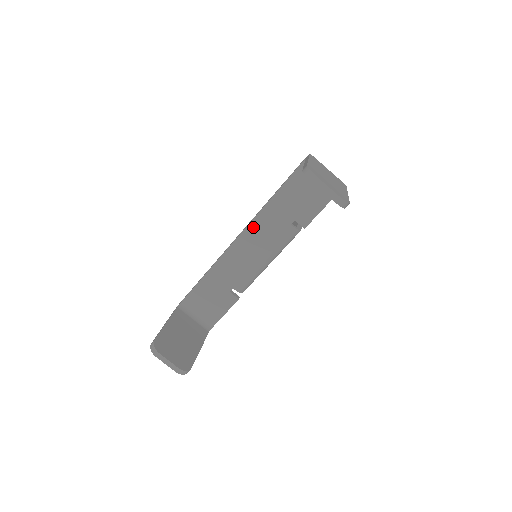
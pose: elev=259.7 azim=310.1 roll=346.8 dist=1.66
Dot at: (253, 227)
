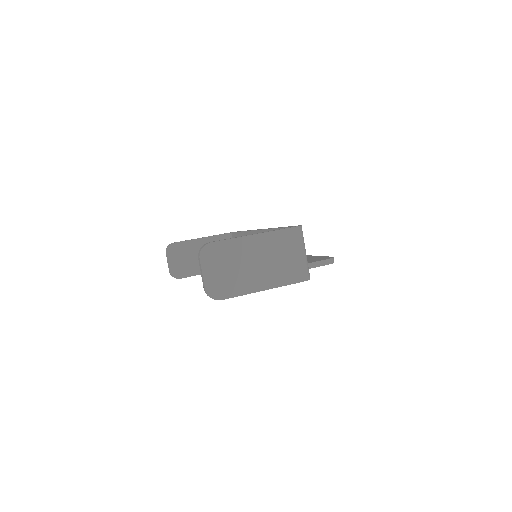
Dot at: occluded
